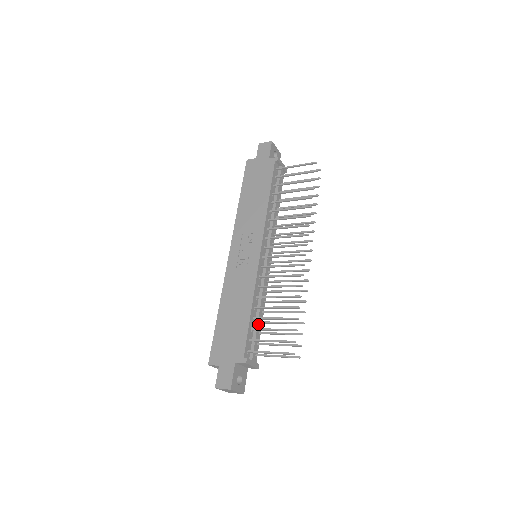
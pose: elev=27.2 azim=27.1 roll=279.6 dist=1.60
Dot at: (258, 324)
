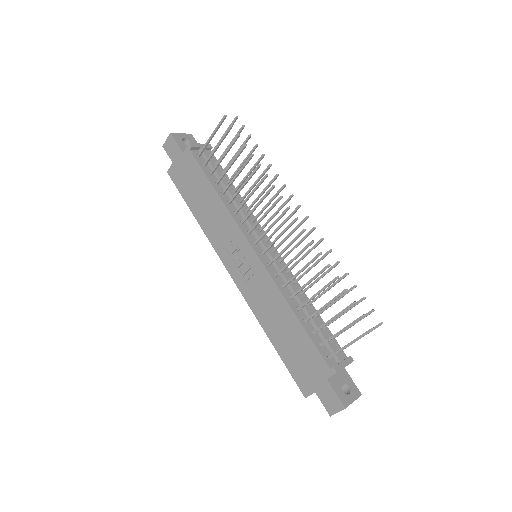
Dot at: (315, 322)
